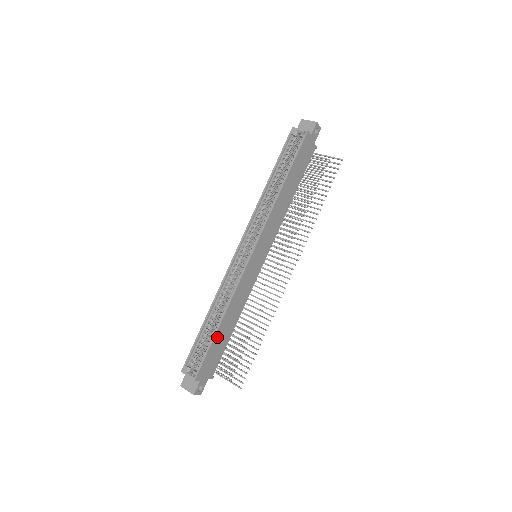
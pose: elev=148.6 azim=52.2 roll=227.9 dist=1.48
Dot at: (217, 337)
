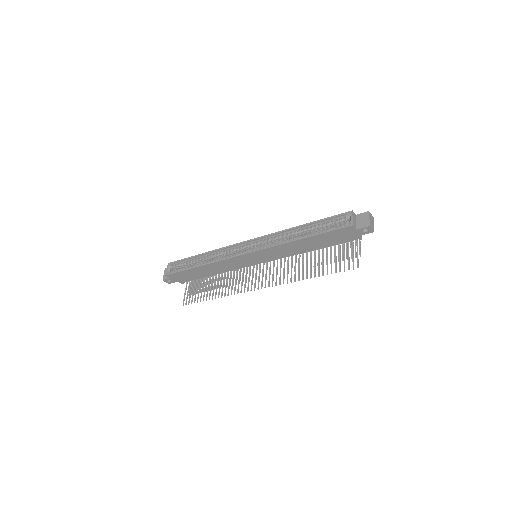
Dot at: (193, 270)
